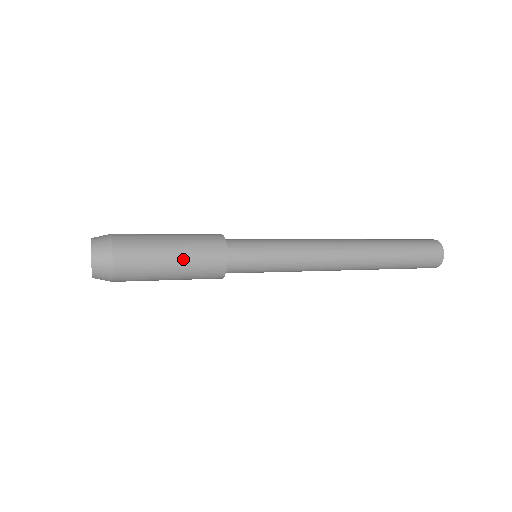
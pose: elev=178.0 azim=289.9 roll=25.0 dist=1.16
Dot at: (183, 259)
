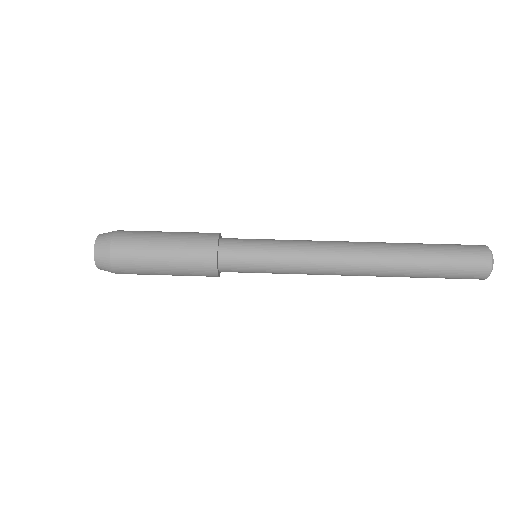
Dot at: (174, 265)
